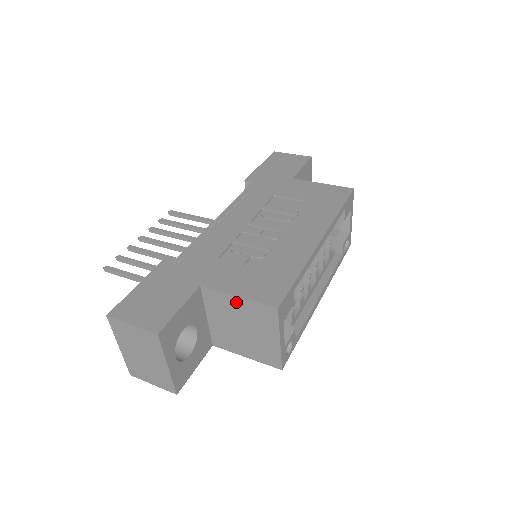
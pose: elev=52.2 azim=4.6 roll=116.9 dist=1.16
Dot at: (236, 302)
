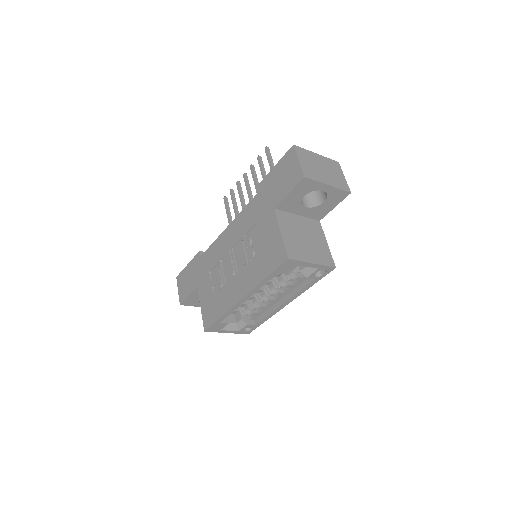
Dot at: occluded
